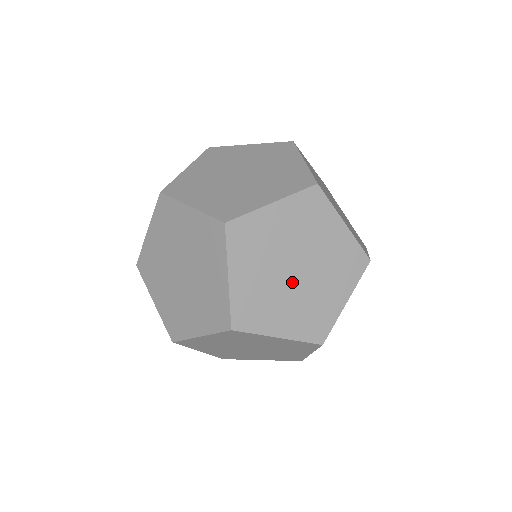
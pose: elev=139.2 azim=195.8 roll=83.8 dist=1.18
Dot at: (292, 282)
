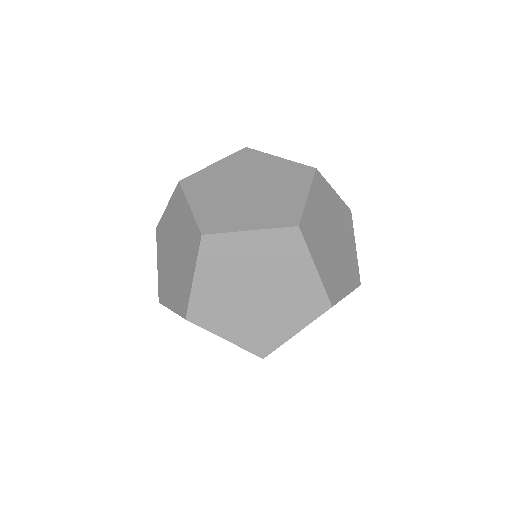
Dot at: (249, 300)
